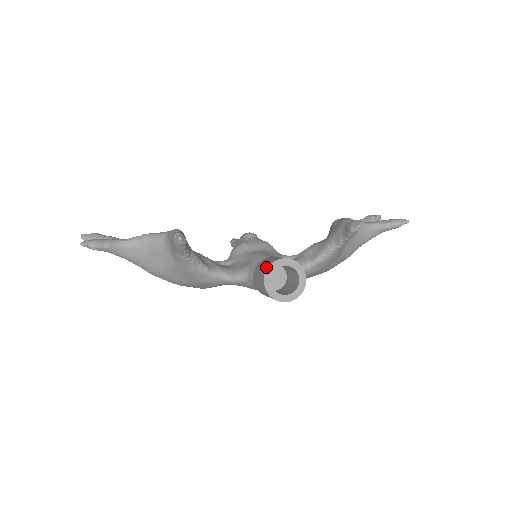
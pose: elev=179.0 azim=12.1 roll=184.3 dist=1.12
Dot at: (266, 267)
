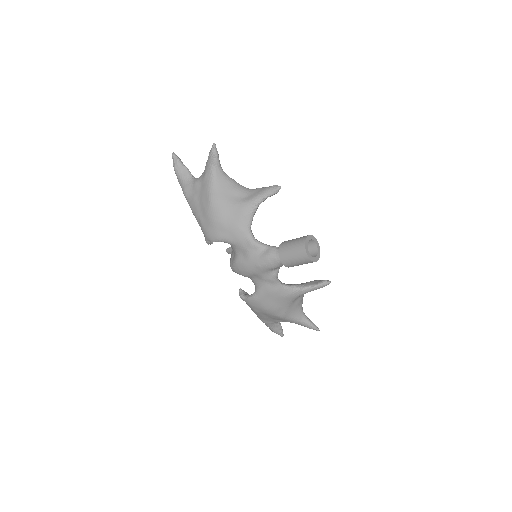
Dot at: (309, 235)
